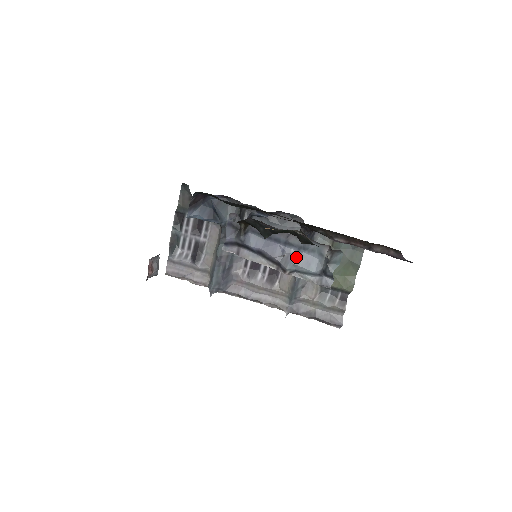
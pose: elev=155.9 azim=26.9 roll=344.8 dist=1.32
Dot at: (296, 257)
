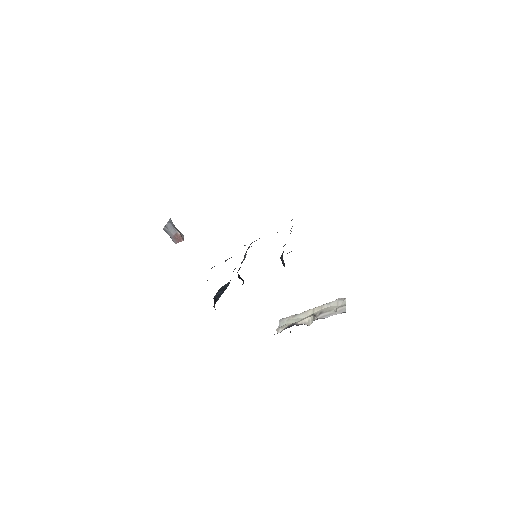
Dot at: occluded
